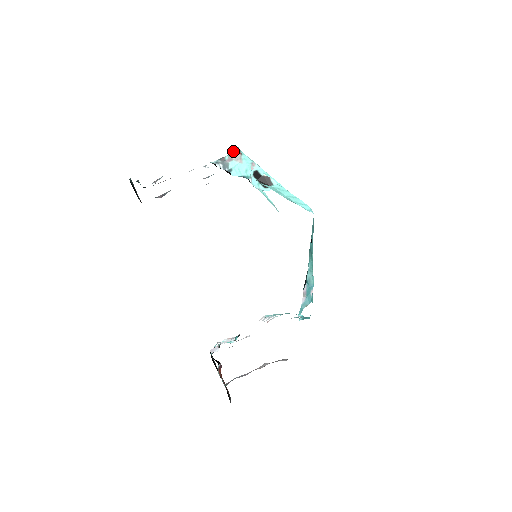
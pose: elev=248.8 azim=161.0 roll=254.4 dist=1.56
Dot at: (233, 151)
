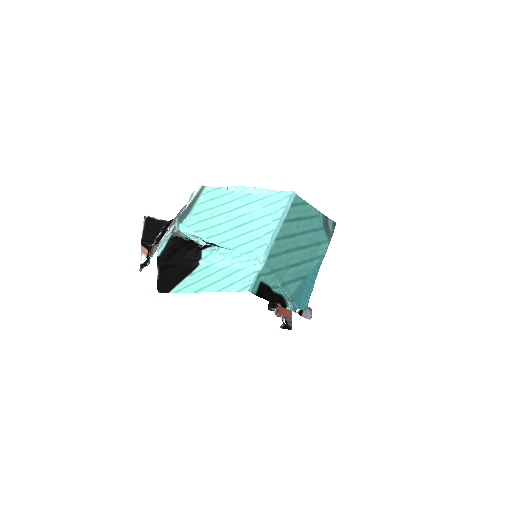
Dot at: occluded
